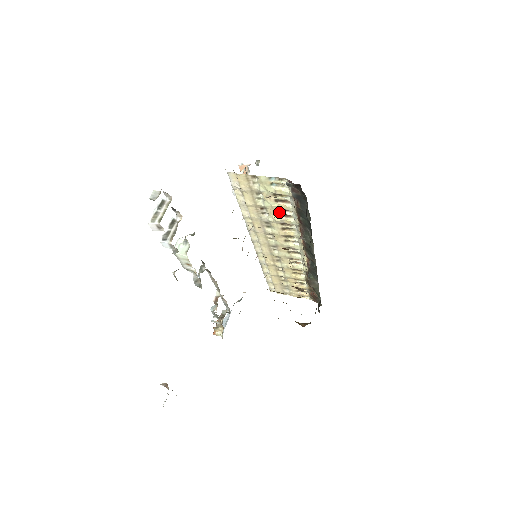
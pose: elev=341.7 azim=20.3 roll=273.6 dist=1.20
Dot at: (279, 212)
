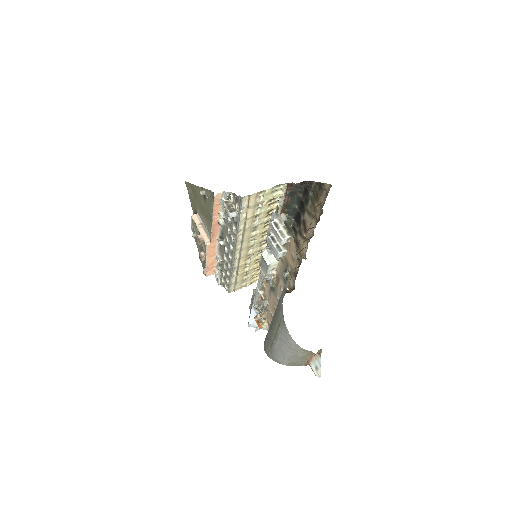
Dot at: (268, 213)
